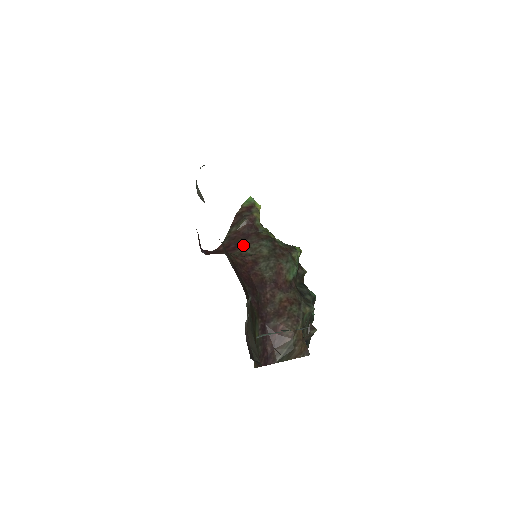
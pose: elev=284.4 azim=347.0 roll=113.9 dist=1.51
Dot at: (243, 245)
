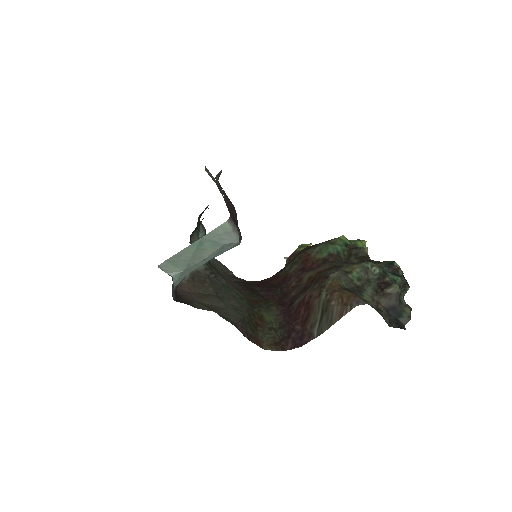
Dot at: occluded
